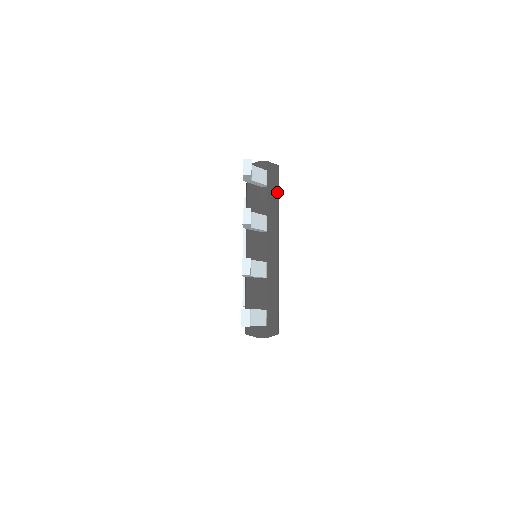
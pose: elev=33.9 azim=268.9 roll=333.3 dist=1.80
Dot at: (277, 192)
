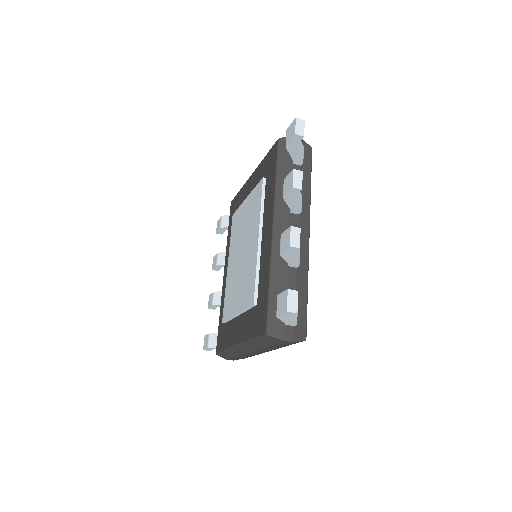
Dot at: (310, 175)
